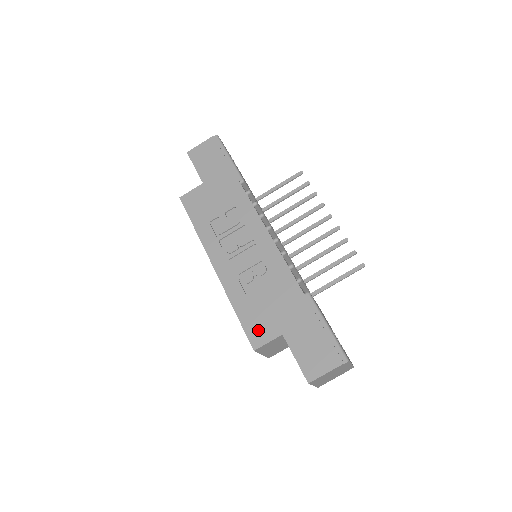
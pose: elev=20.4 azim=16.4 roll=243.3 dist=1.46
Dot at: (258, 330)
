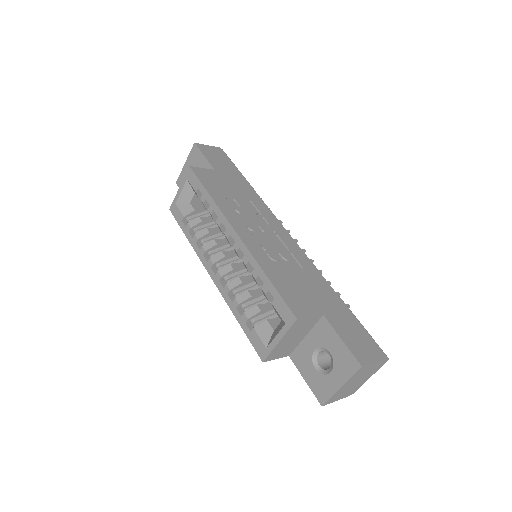
Dot at: (297, 302)
